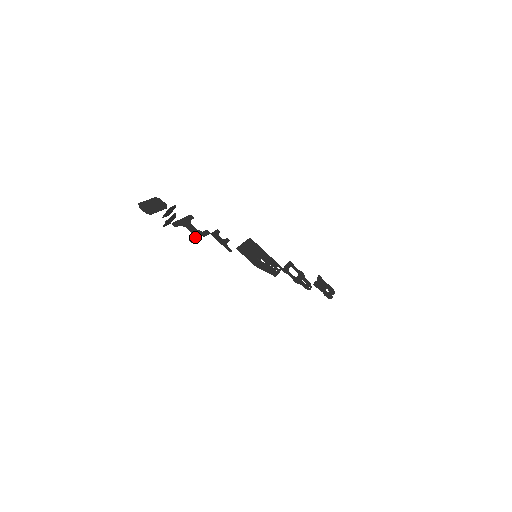
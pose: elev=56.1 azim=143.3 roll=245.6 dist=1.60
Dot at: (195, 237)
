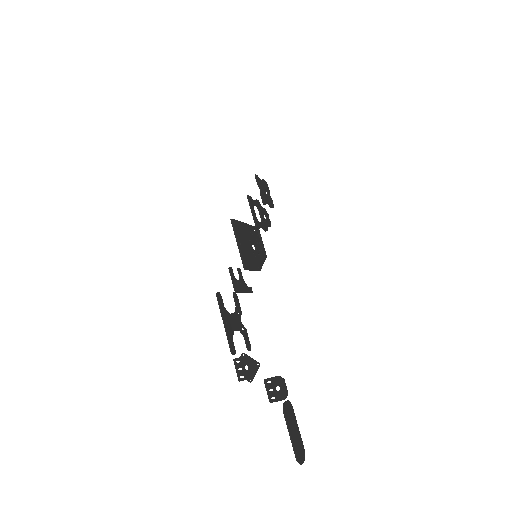
Dot at: (244, 333)
